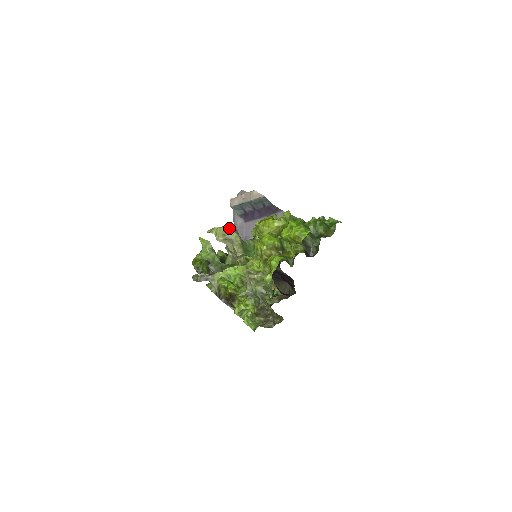
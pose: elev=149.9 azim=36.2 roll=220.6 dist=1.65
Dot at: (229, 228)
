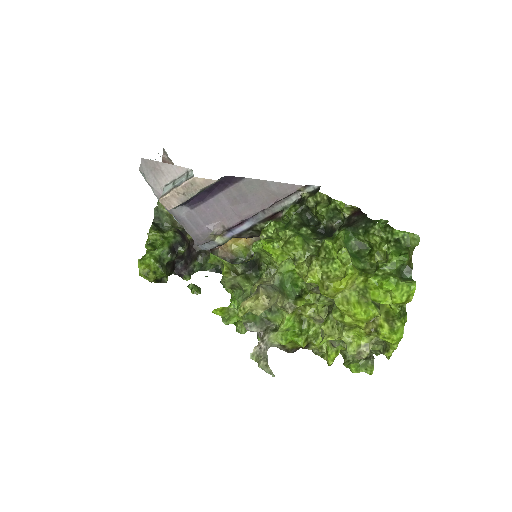
Dot at: (269, 300)
